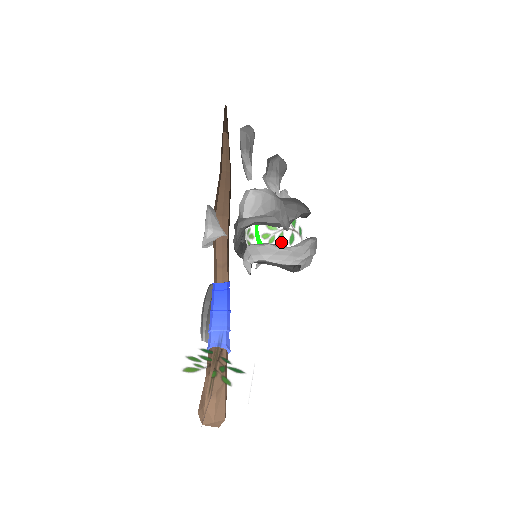
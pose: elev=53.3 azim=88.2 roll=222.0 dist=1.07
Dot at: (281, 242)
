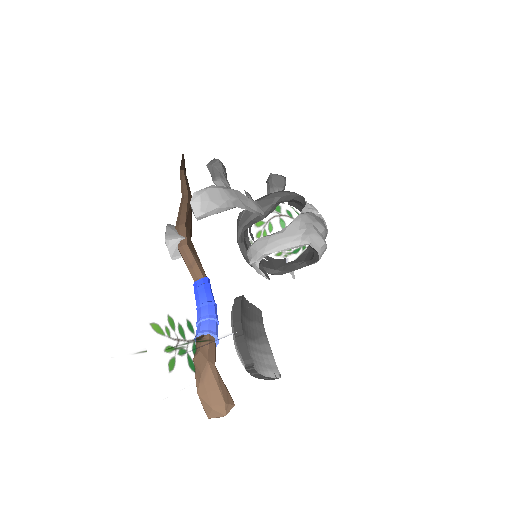
Dot at: (273, 232)
